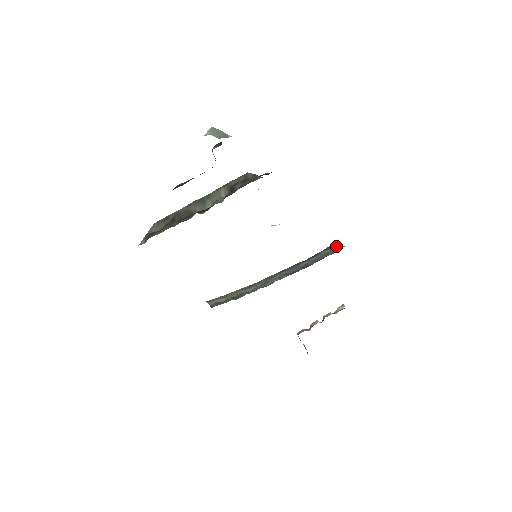
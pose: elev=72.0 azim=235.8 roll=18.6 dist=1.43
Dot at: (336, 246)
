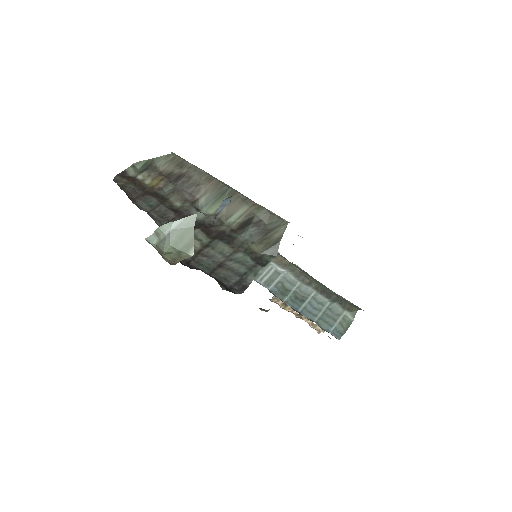
Dot at: (352, 317)
